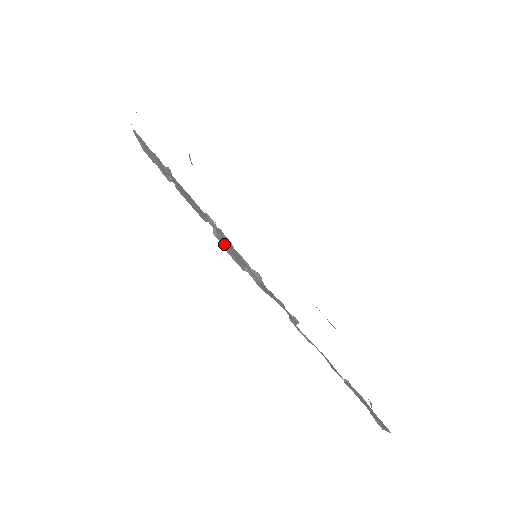
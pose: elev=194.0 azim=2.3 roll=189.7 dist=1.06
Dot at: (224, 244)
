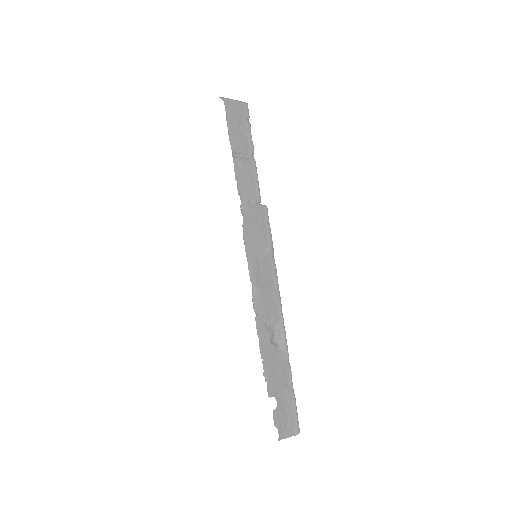
Dot at: occluded
